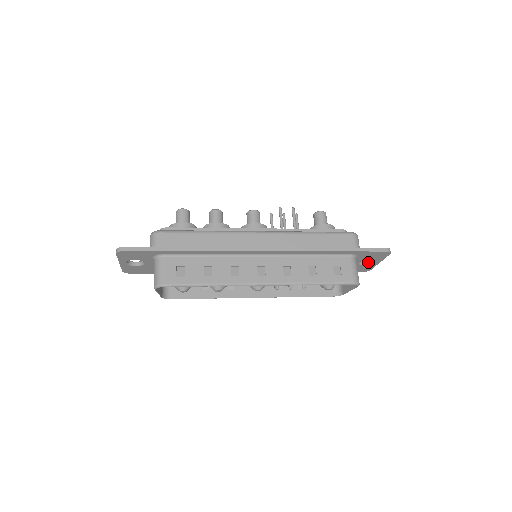
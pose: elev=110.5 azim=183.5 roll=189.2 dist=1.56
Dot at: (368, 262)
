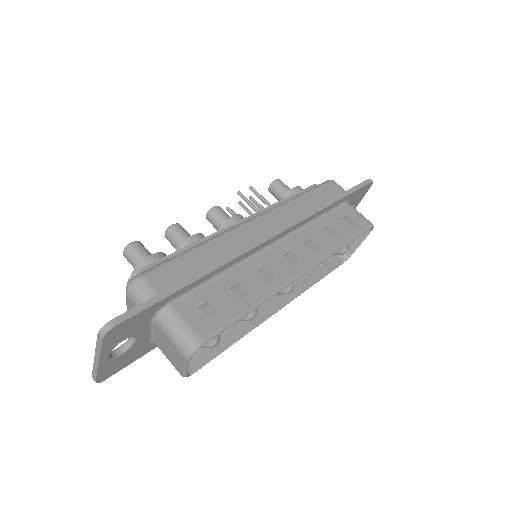
Dot at: occluded
